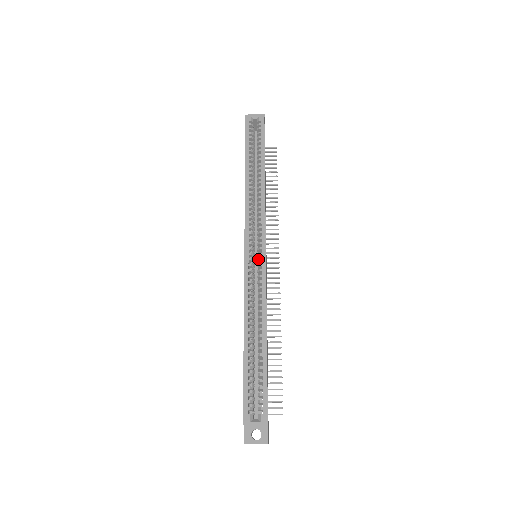
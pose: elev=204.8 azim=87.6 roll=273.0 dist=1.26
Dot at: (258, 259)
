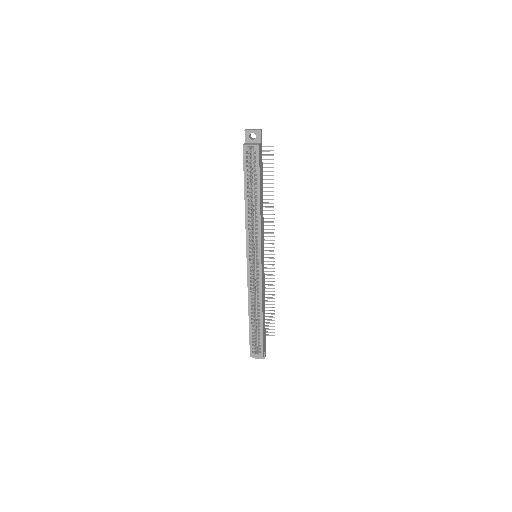
Dot at: (256, 268)
